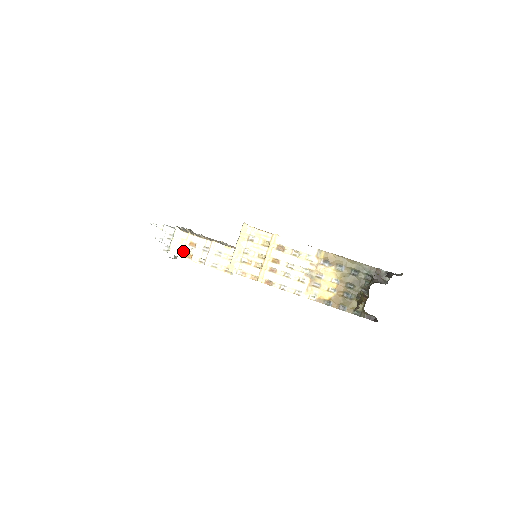
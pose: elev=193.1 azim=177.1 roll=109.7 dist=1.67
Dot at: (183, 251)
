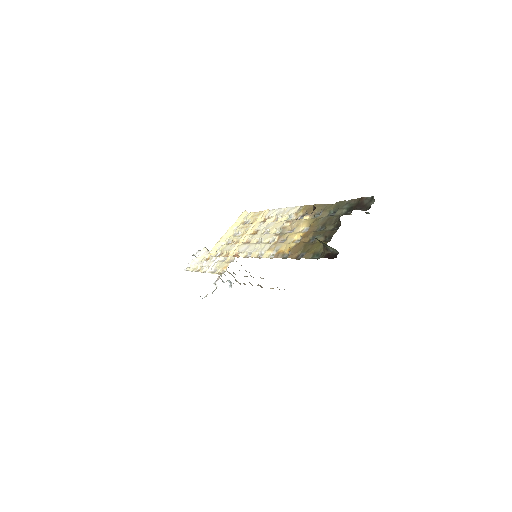
Dot at: (198, 266)
